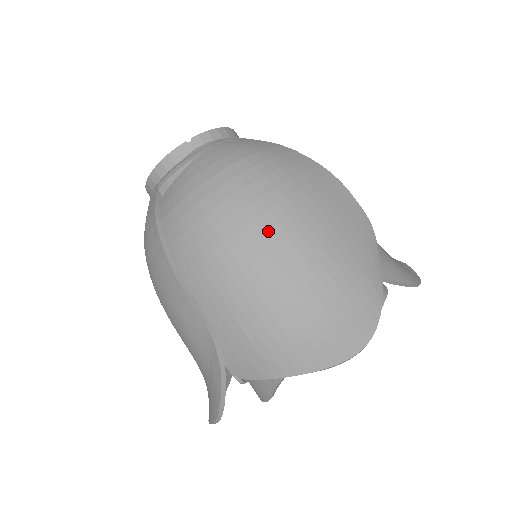
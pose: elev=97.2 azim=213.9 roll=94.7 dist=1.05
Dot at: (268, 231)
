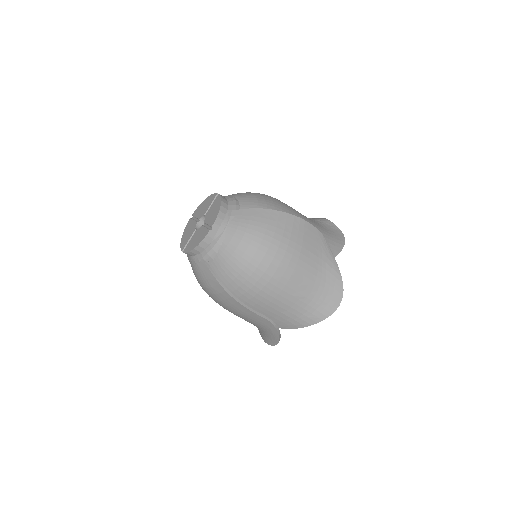
Dot at: (285, 272)
